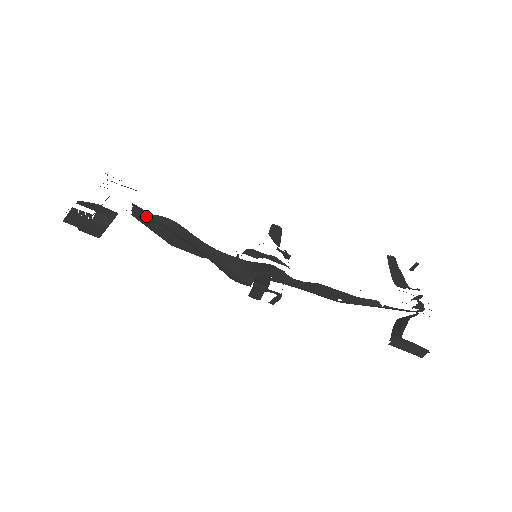
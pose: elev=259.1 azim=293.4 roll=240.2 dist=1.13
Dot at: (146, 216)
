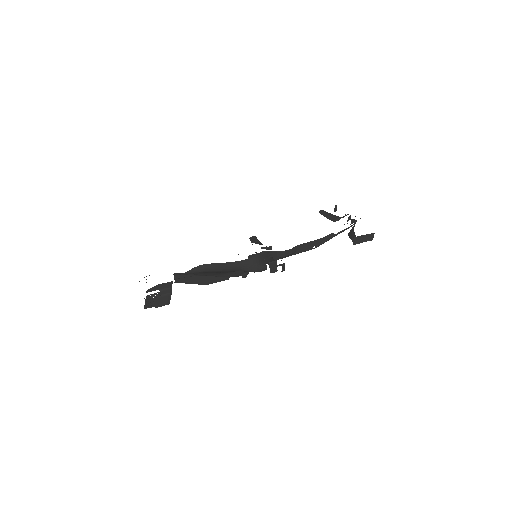
Dot at: (187, 273)
